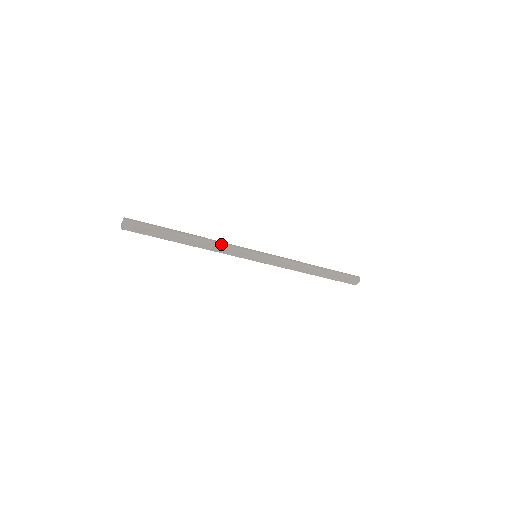
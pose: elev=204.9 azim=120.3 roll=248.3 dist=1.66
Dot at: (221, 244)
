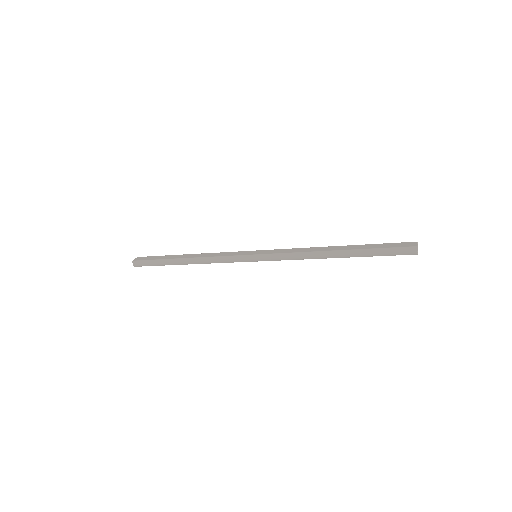
Dot at: (213, 262)
